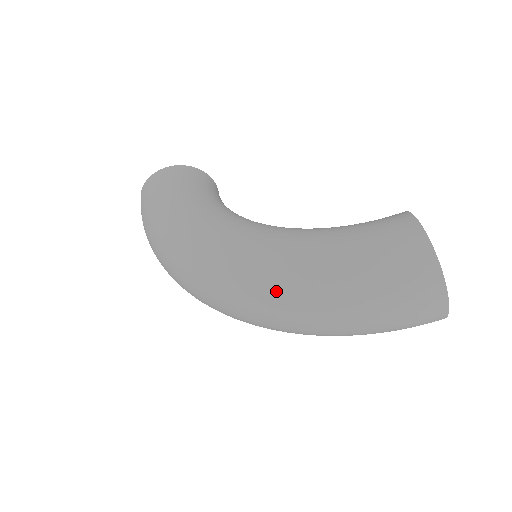
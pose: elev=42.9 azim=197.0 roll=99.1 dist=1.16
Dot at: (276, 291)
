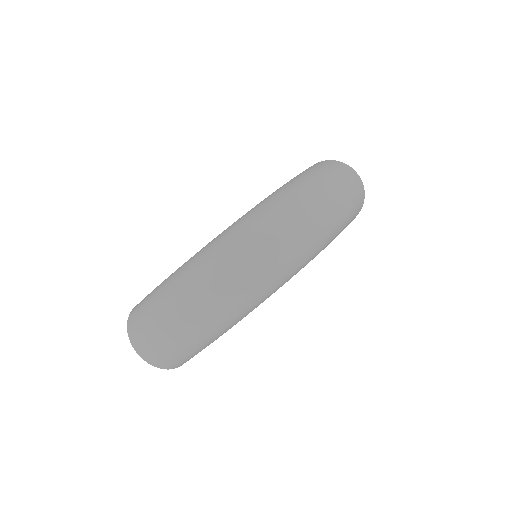
Dot at: (287, 196)
